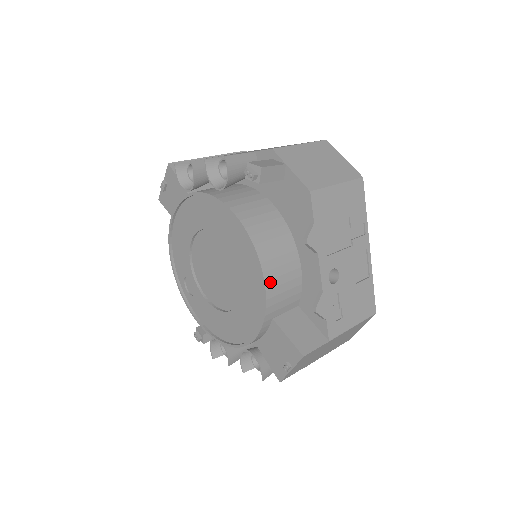
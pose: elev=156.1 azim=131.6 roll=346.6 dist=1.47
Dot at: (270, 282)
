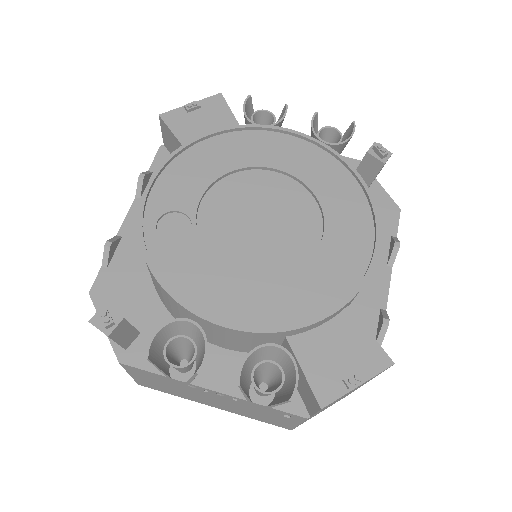
Dot at: occluded
